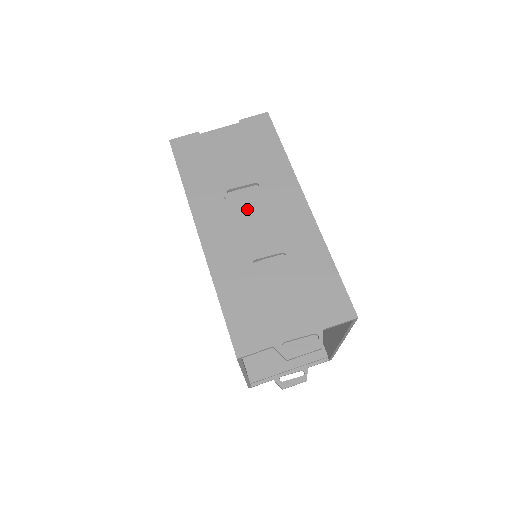
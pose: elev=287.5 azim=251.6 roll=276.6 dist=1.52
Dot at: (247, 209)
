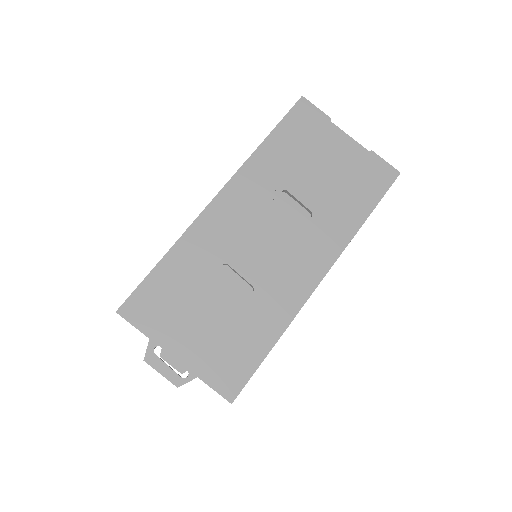
Dot at: (277, 222)
